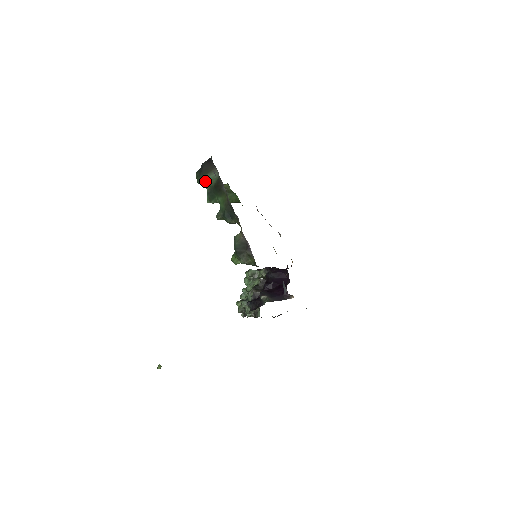
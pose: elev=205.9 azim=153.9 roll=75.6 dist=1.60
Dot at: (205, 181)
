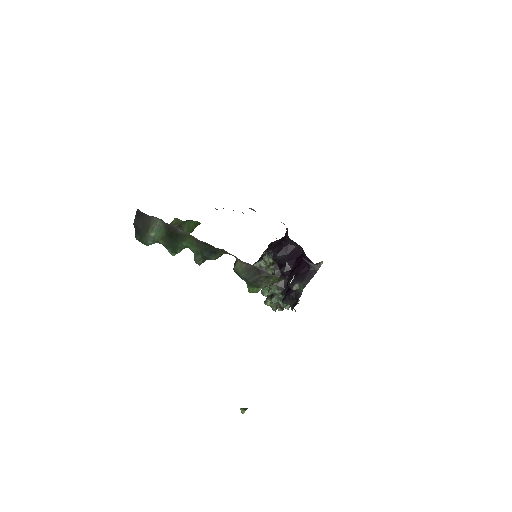
Dot at: (152, 238)
